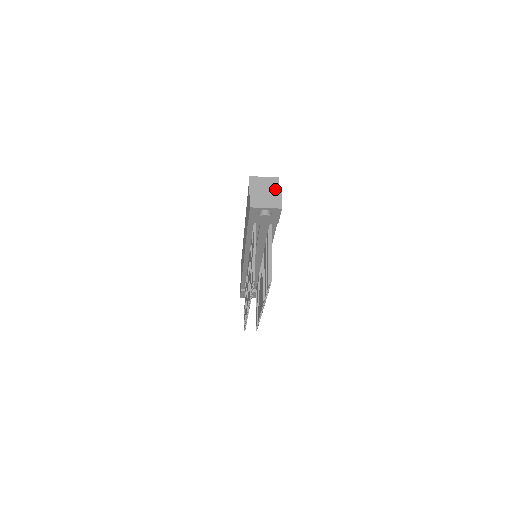
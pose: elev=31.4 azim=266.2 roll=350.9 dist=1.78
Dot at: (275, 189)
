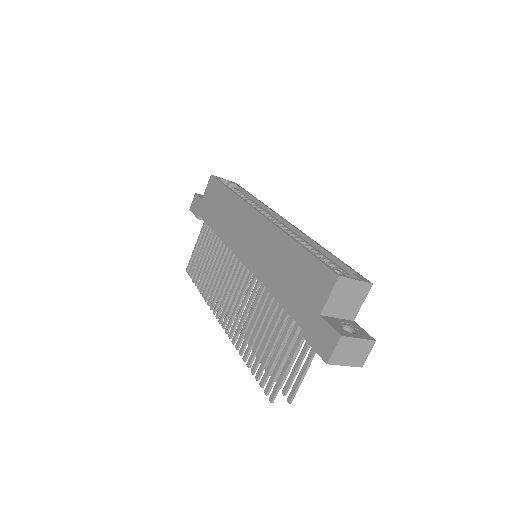
Dot at: (369, 339)
